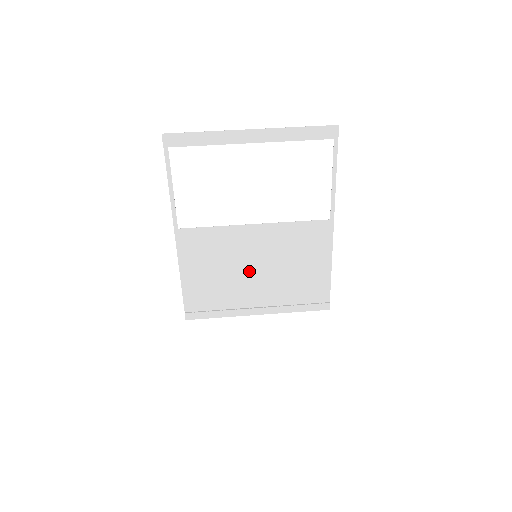
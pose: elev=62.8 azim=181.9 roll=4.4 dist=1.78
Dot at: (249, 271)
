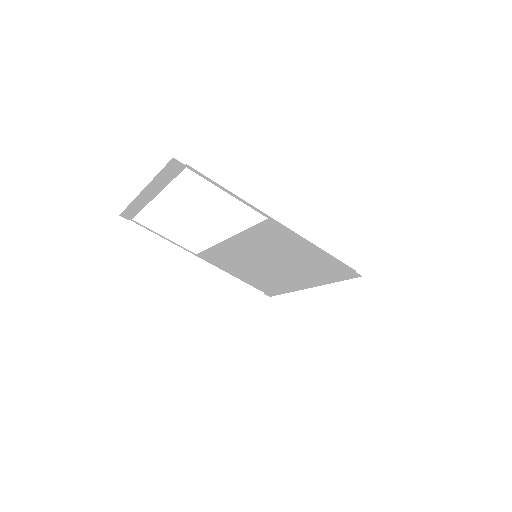
Dot at: (266, 265)
